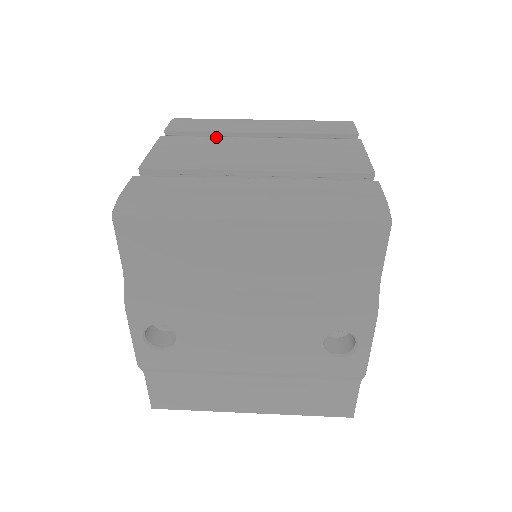
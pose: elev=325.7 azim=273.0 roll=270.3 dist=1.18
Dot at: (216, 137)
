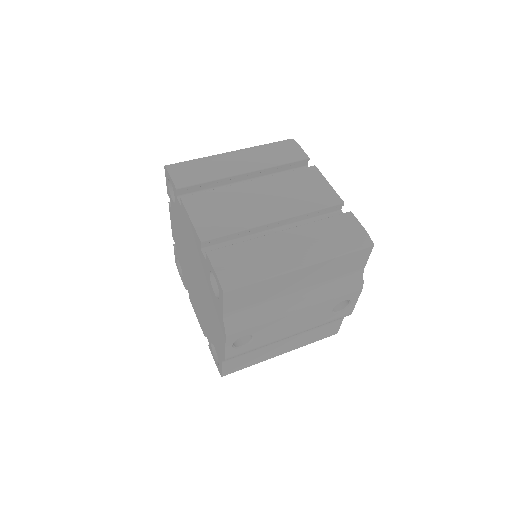
Dot at: (222, 188)
